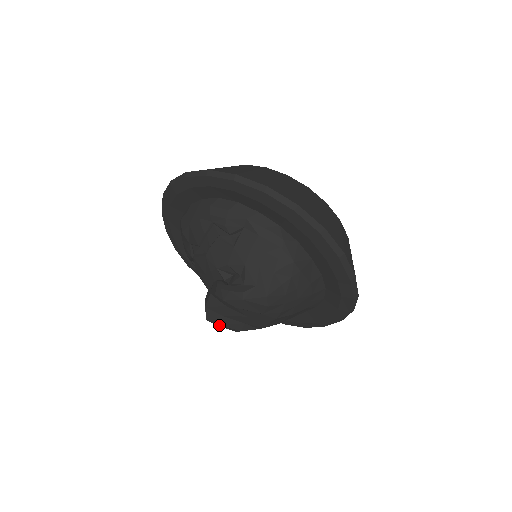
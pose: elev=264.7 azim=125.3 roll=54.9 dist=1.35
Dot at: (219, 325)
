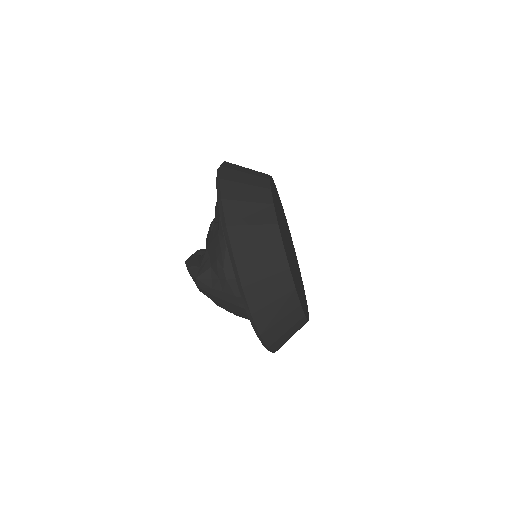
Dot at: occluded
